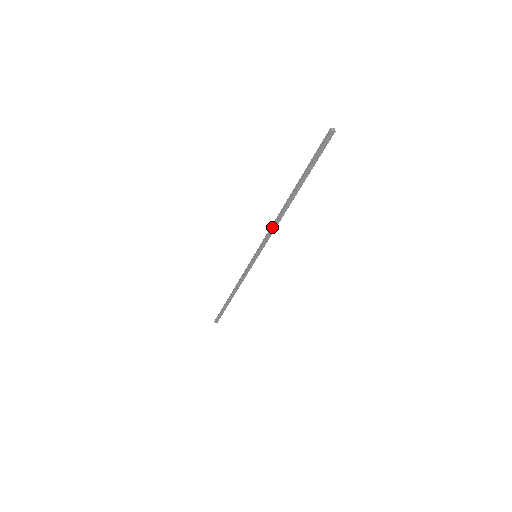
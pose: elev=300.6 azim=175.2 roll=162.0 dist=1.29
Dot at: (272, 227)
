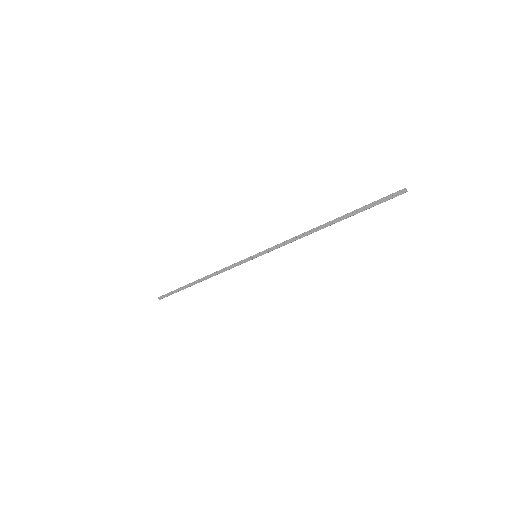
Dot at: (294, 237)
